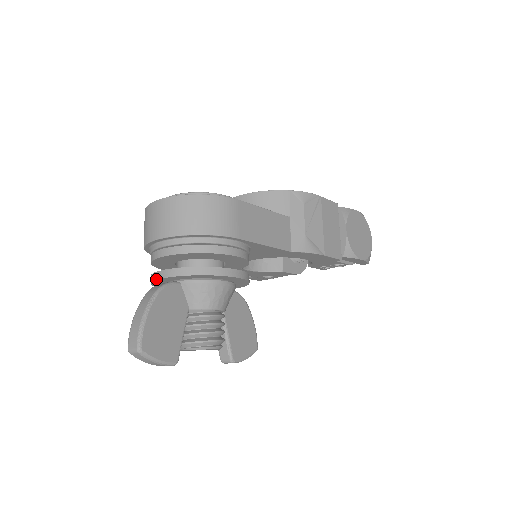
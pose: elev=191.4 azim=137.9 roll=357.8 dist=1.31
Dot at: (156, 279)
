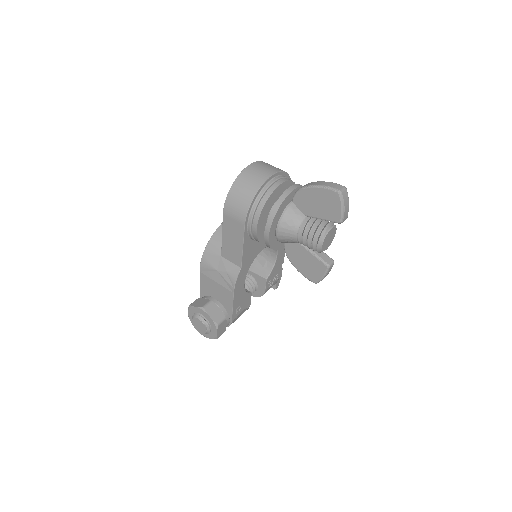
Dot at: (291, 191)
